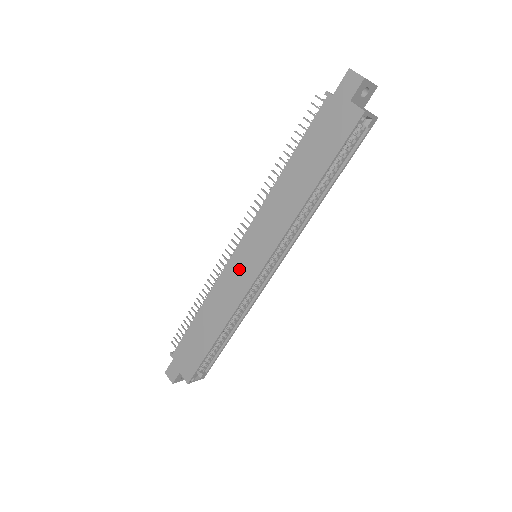
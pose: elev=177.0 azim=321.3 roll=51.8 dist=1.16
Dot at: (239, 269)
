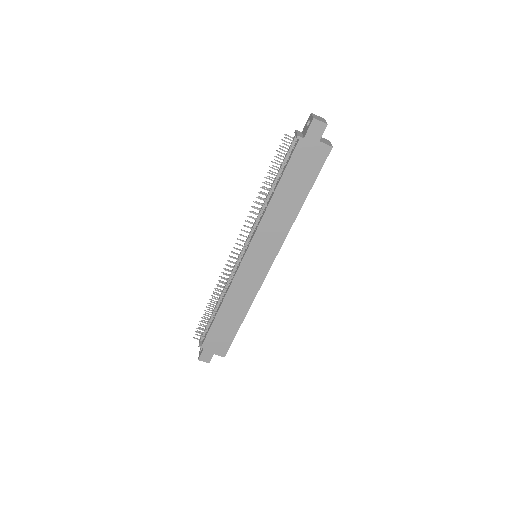
Dot at: (250, 271)
